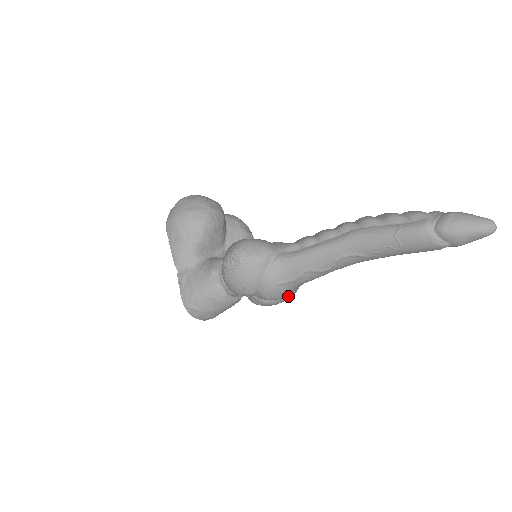
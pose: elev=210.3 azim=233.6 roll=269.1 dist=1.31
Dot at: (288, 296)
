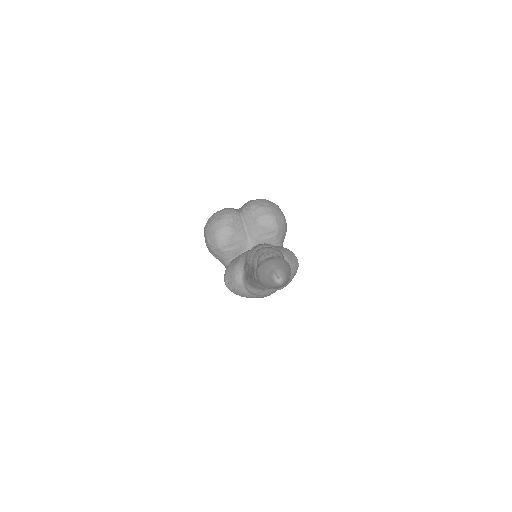
Dot at: occluded
